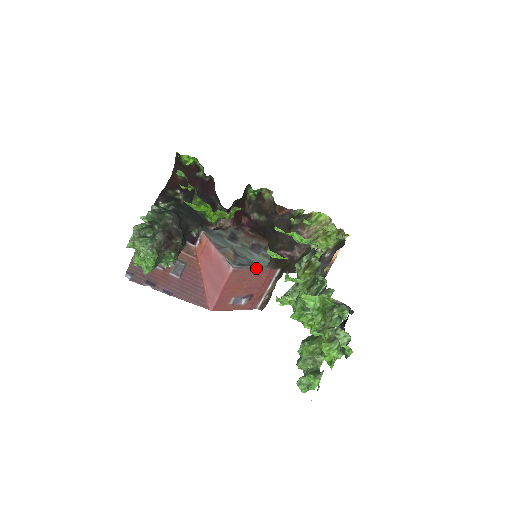
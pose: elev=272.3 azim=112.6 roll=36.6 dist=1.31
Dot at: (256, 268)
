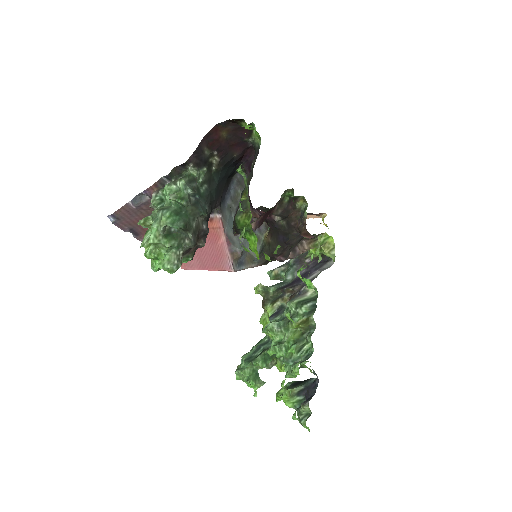
Dot at: (250, 267)
